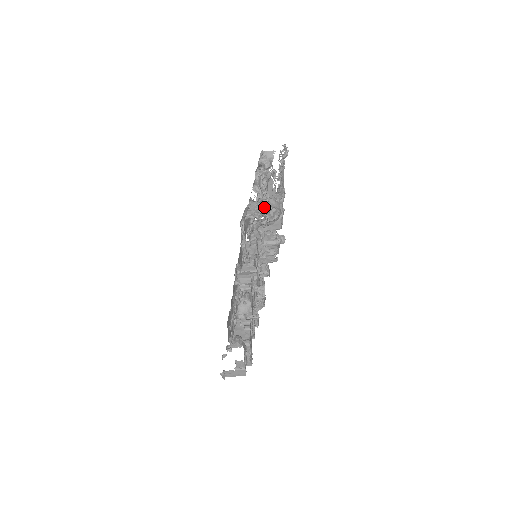
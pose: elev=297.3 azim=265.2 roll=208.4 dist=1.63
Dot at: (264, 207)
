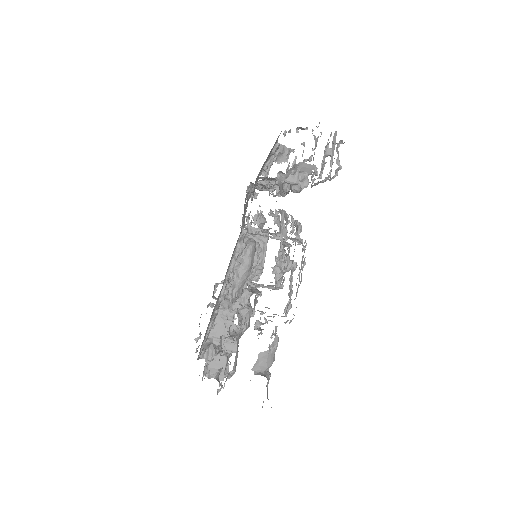
Dot at: (258, 320)
